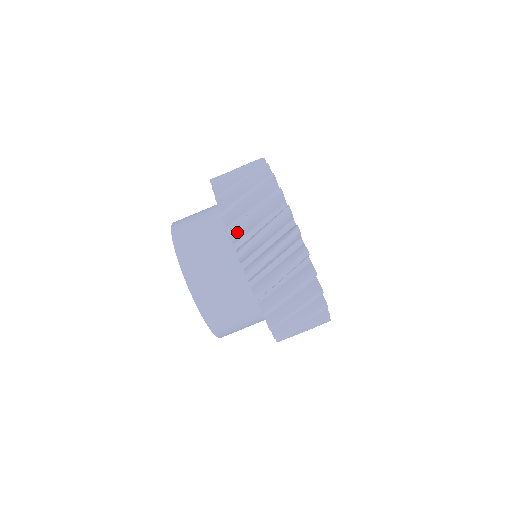
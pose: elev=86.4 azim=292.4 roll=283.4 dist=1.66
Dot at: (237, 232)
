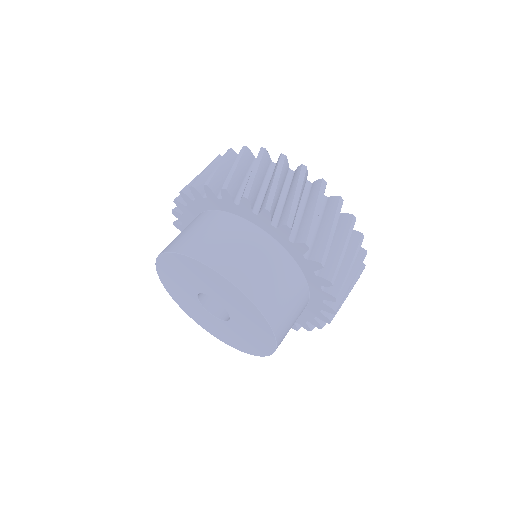
Dot at: (251, 193)
